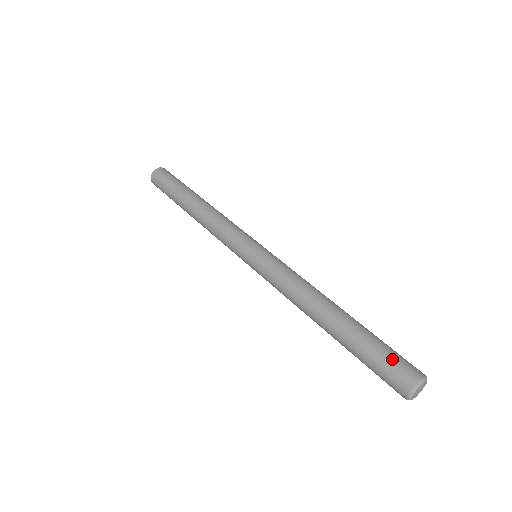
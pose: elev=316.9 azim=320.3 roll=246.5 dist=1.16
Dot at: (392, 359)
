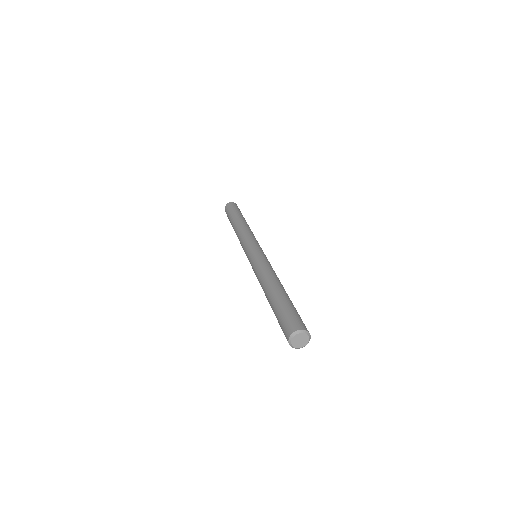
Dot at: (283, 322)
